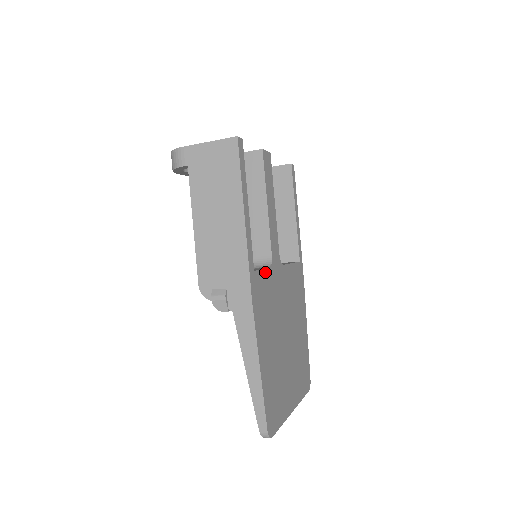
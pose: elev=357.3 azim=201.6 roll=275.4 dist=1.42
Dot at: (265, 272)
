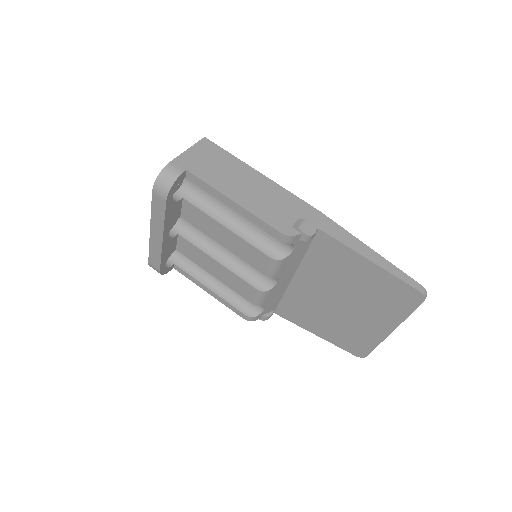
Dot at: occluded
